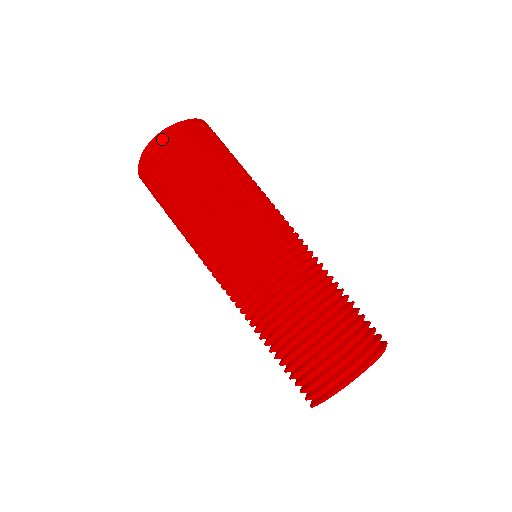
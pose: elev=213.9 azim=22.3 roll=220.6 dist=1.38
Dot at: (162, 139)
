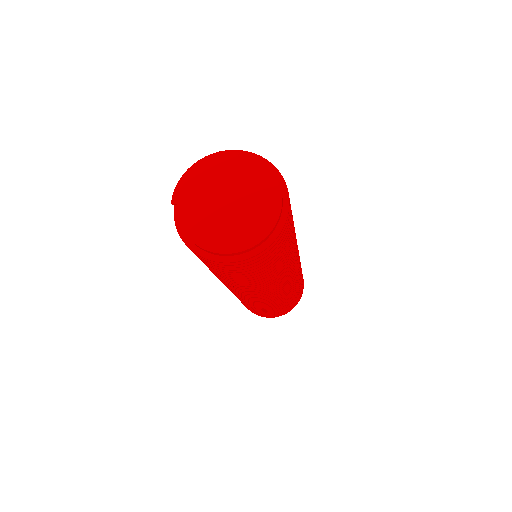
Dot at: (271, 239)
